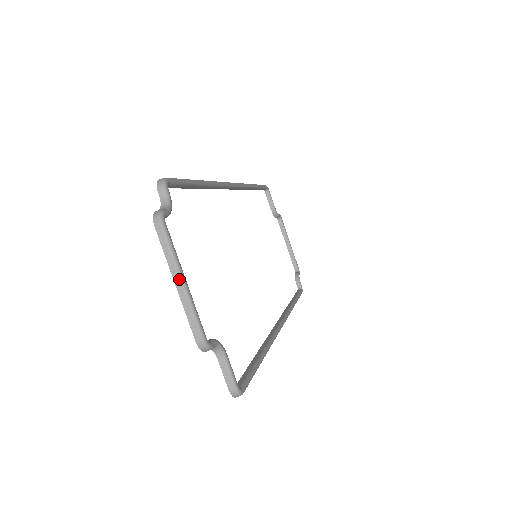
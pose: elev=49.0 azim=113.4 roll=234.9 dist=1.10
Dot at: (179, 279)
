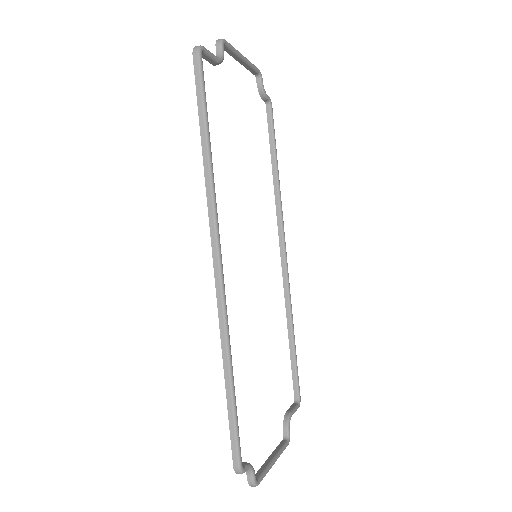
Dot at: (272, 465)
